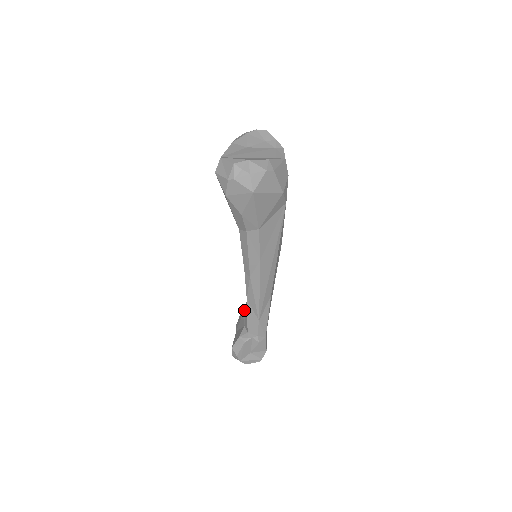
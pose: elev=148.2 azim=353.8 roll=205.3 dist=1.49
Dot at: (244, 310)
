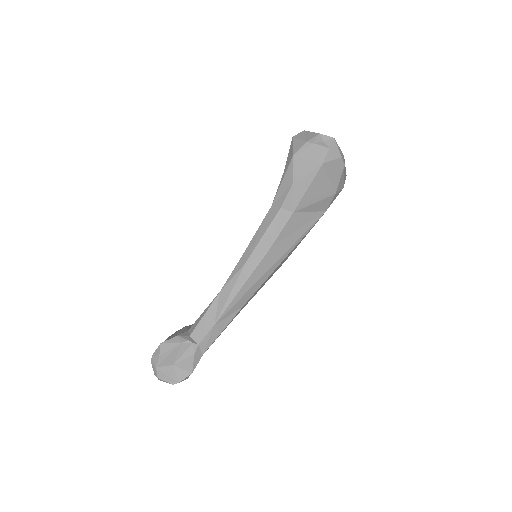
Dot at: occluded
